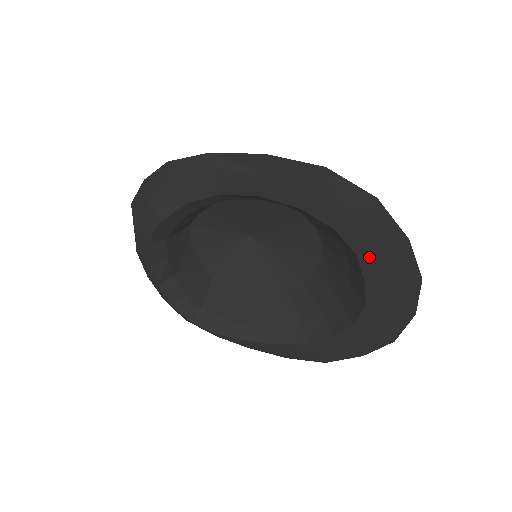
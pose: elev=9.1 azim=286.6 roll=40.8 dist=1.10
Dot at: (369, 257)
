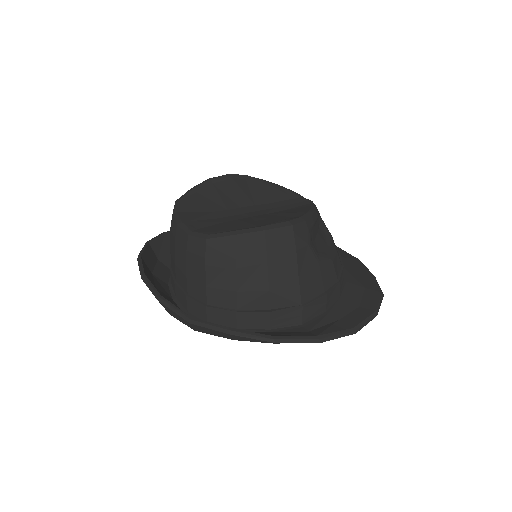
Dot at: occluded
